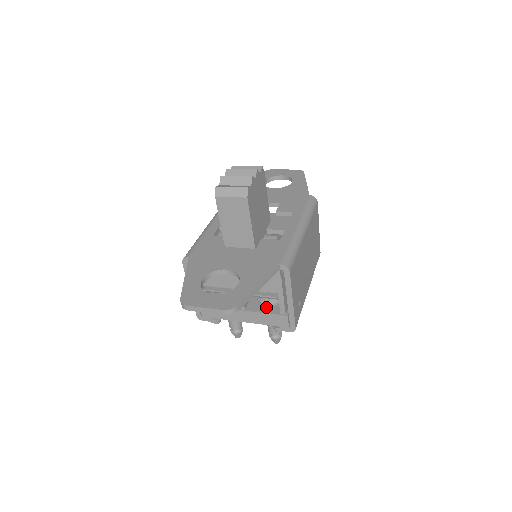
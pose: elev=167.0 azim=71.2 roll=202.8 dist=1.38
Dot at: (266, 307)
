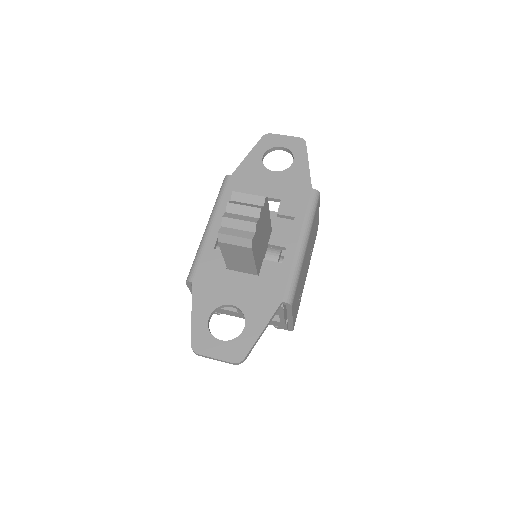
Dot at: occluded
